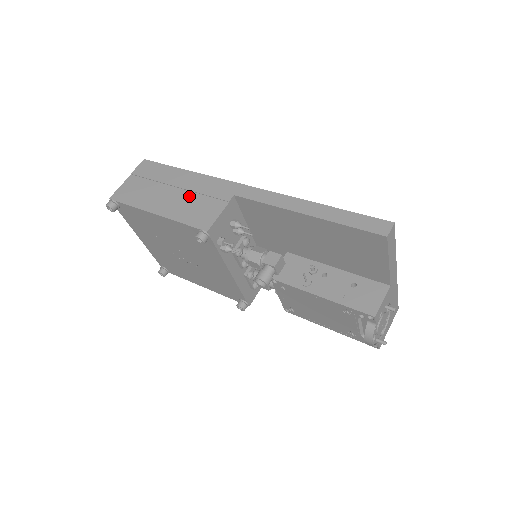
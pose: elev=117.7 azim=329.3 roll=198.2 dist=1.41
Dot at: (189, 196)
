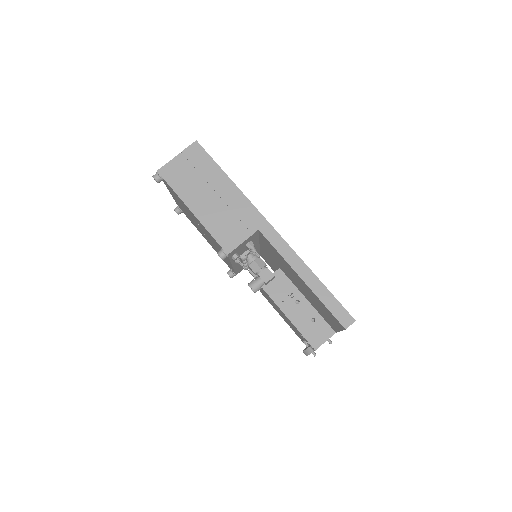
Dot at: (224, 209)
